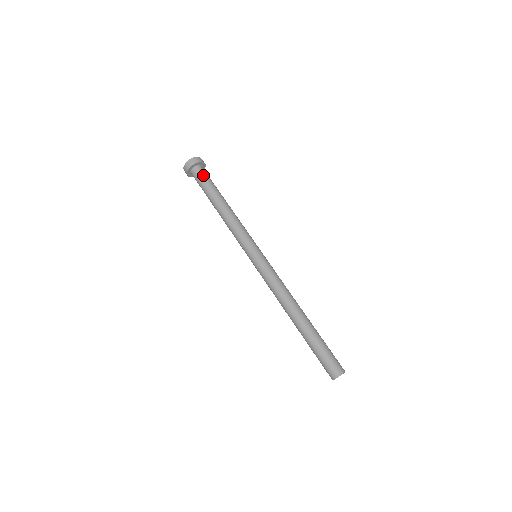
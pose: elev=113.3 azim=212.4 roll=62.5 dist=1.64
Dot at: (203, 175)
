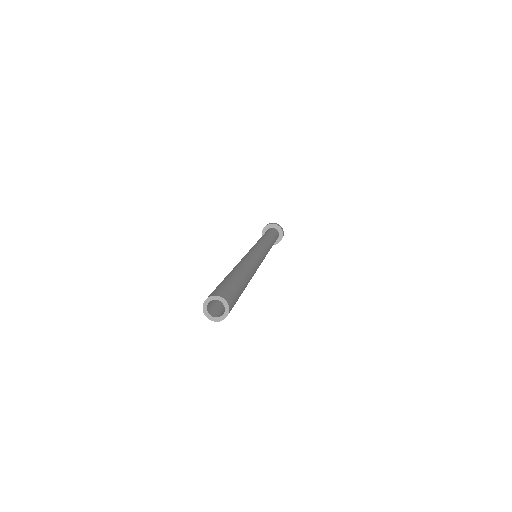
Dot at: (275, 231)
